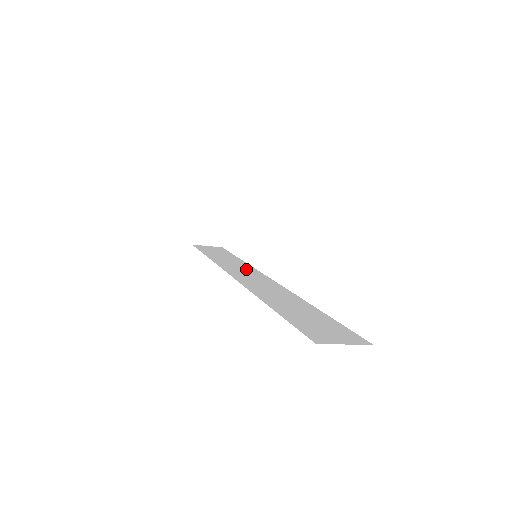
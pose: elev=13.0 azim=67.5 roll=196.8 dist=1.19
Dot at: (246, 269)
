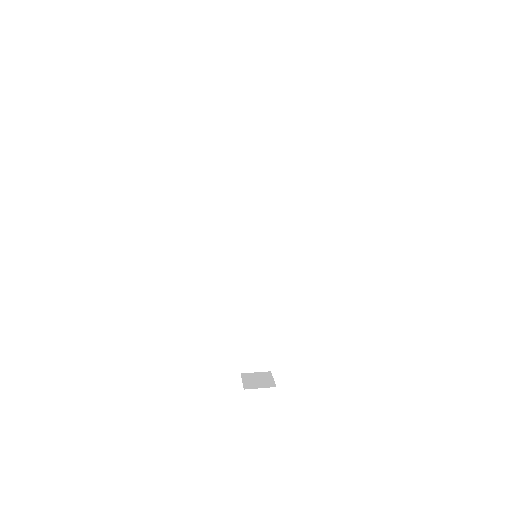
Dot at: (259, 222)
